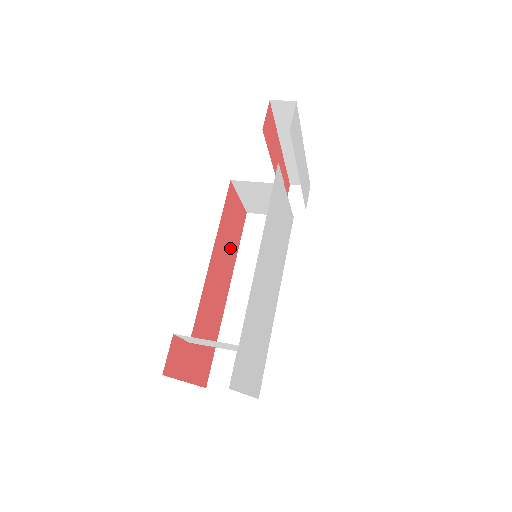
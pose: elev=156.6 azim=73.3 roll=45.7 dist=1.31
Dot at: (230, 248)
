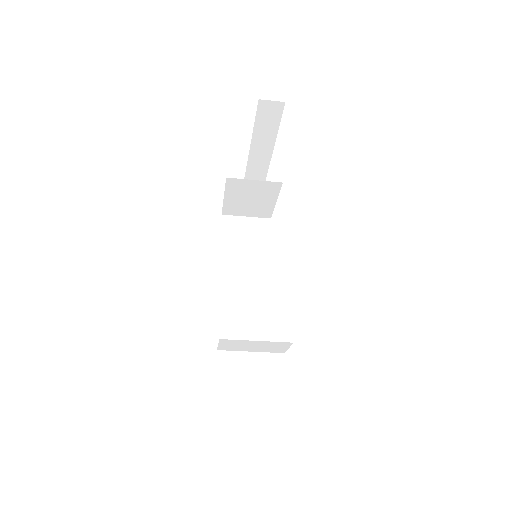
Dot at: occluded
